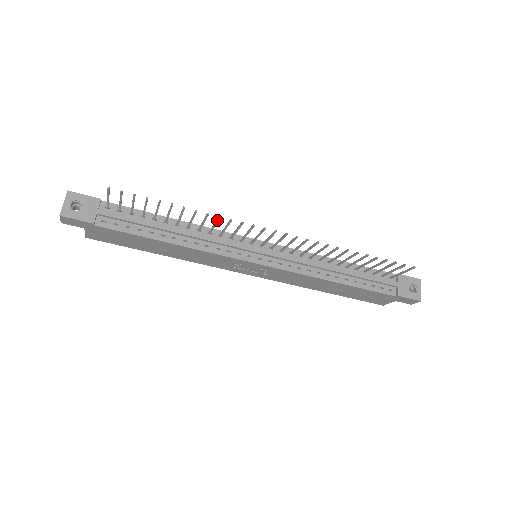
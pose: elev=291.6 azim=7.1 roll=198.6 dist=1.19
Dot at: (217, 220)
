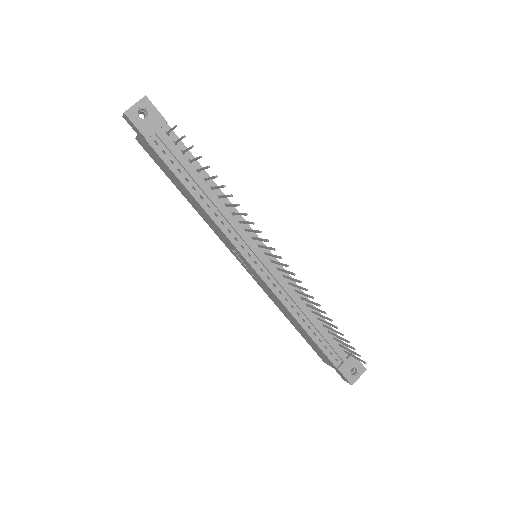
Dot at: (243, 214)
